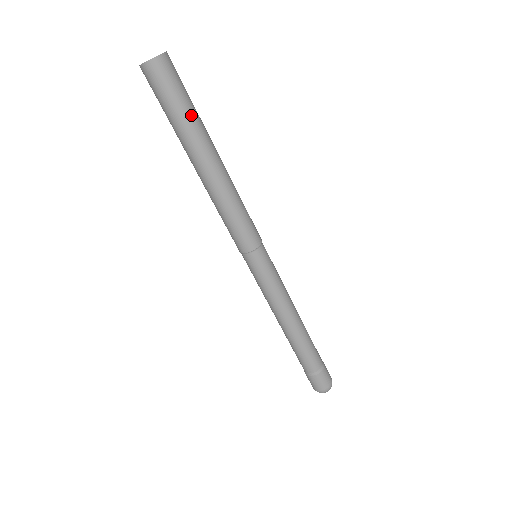
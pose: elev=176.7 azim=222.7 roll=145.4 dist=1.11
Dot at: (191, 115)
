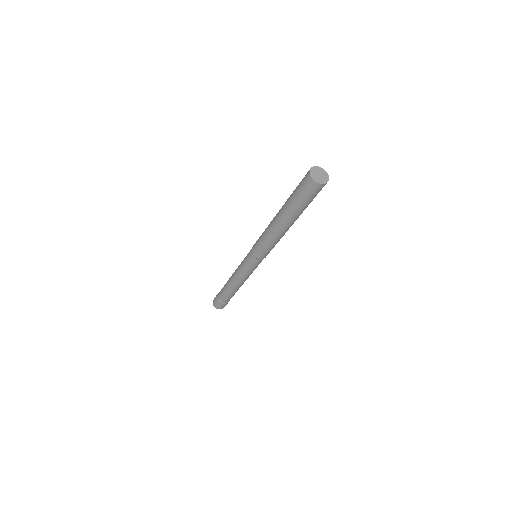
Dot at: (300, 208)
